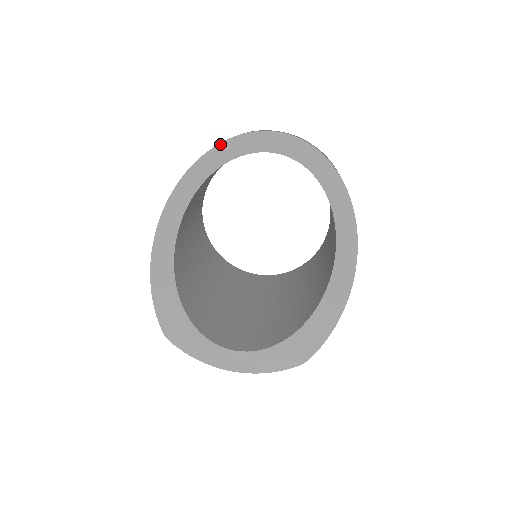
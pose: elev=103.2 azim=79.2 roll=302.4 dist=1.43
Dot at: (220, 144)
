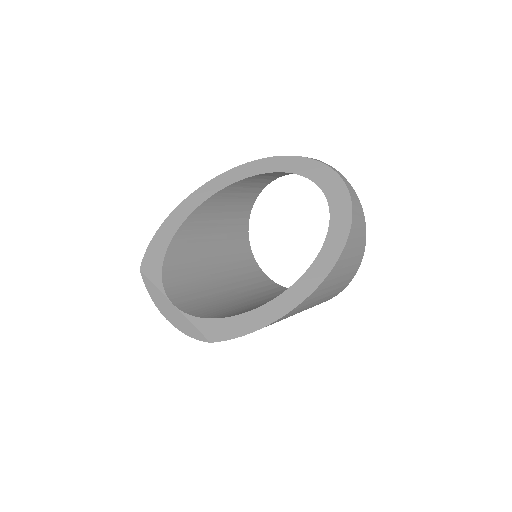
Dot at: (276, 157)
